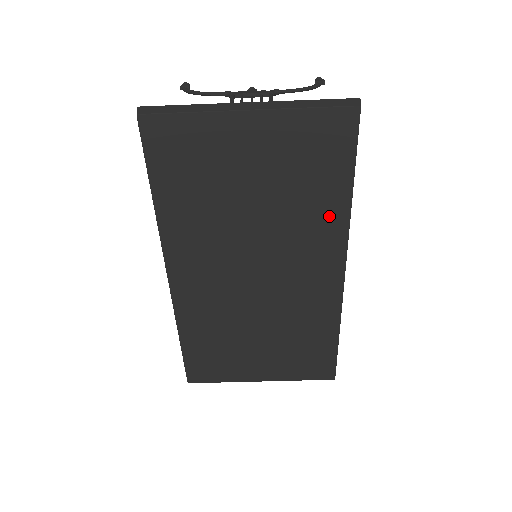
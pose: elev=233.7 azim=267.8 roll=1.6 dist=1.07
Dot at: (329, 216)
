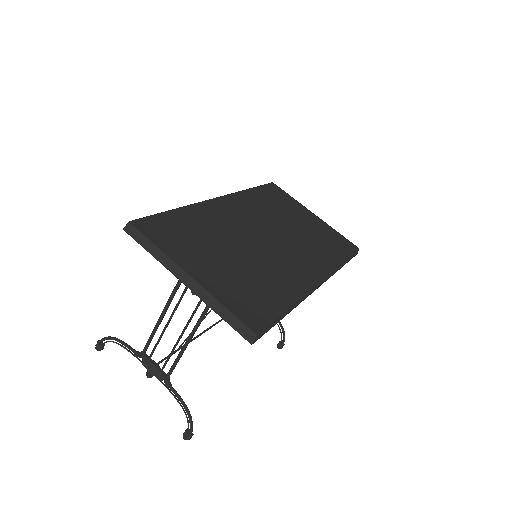
Dot at: (327, 258)
